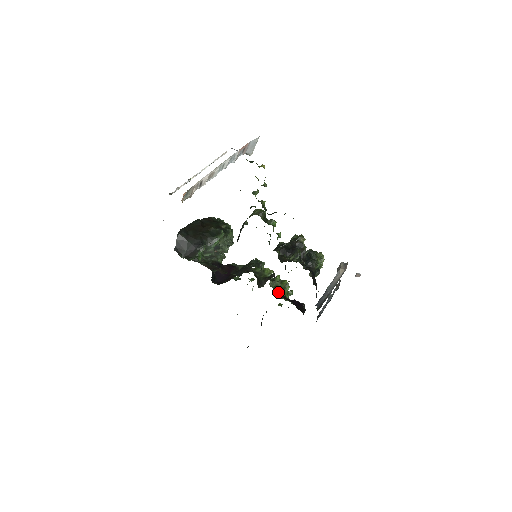
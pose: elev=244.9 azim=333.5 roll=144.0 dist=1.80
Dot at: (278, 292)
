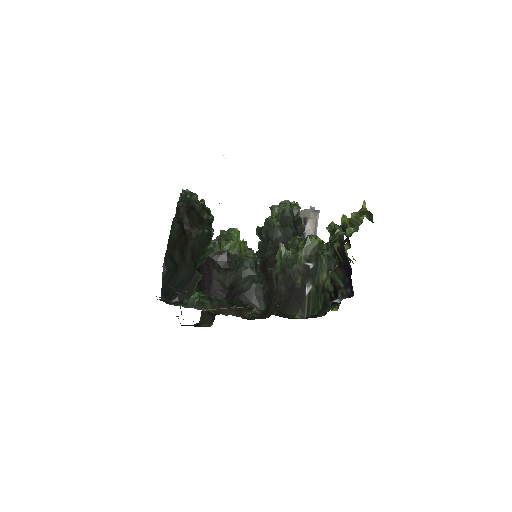
Dot at: occluded
